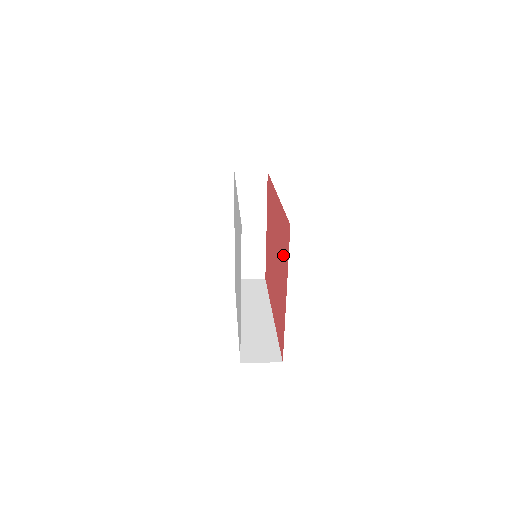
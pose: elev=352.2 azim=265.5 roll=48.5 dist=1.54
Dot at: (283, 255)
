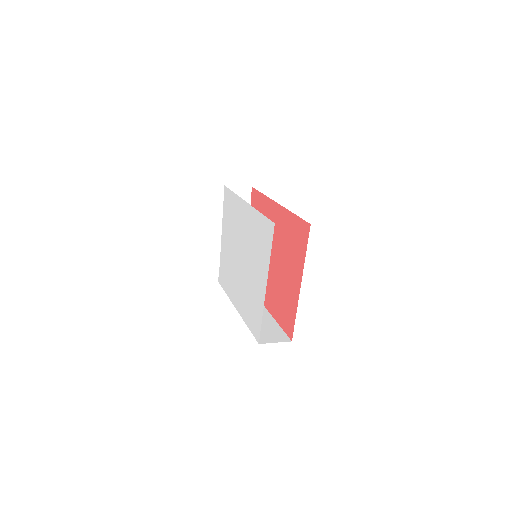
Dot at: (293, 251)
